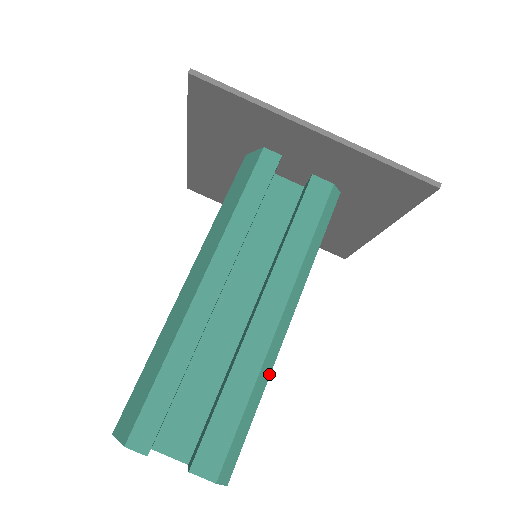
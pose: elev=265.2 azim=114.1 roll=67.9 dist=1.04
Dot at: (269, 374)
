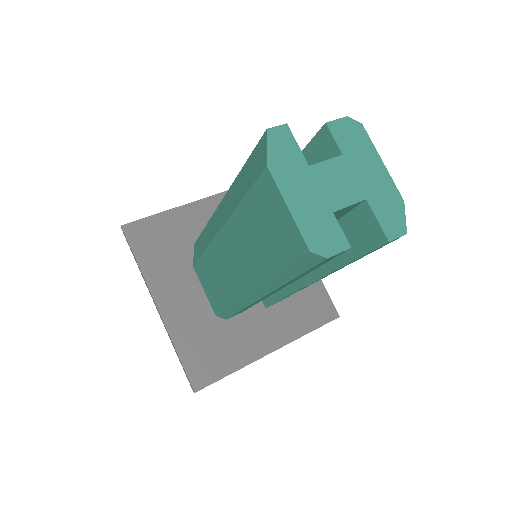
Dot at: occluded
